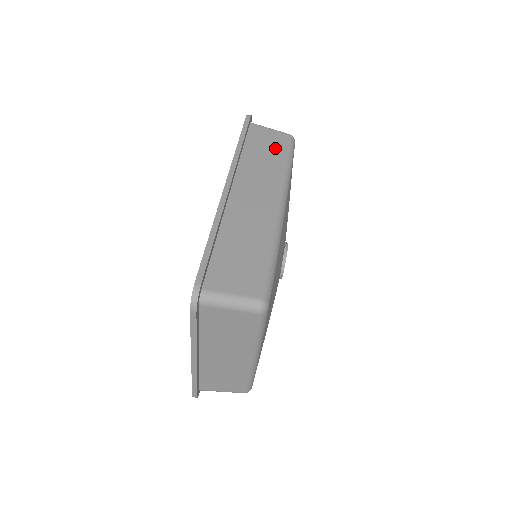
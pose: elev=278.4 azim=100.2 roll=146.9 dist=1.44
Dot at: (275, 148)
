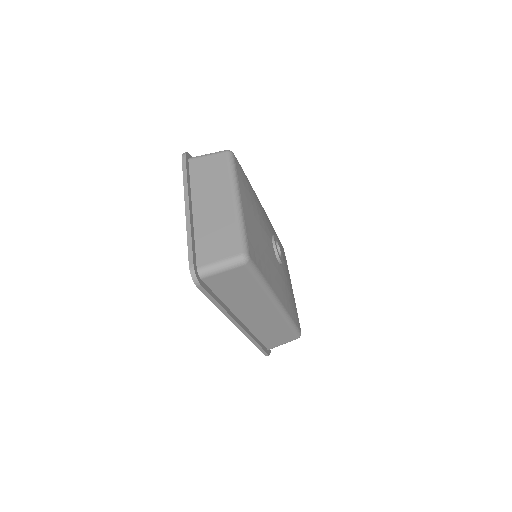
Dot at: (242, 283)
